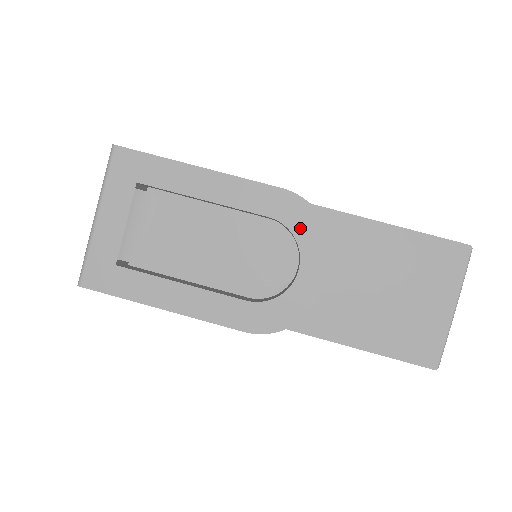
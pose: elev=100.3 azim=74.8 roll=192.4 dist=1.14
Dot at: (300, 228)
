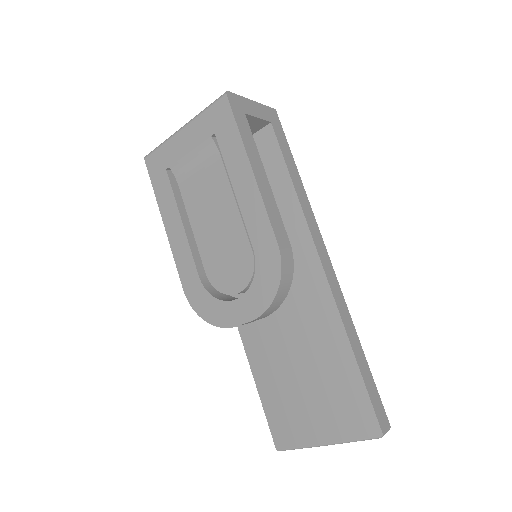
Dot at: (261, 279)
